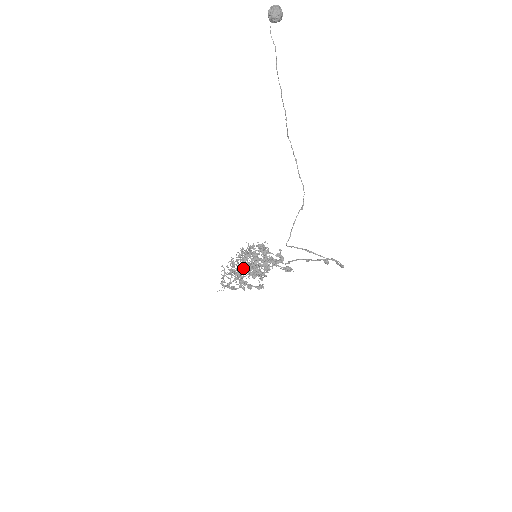
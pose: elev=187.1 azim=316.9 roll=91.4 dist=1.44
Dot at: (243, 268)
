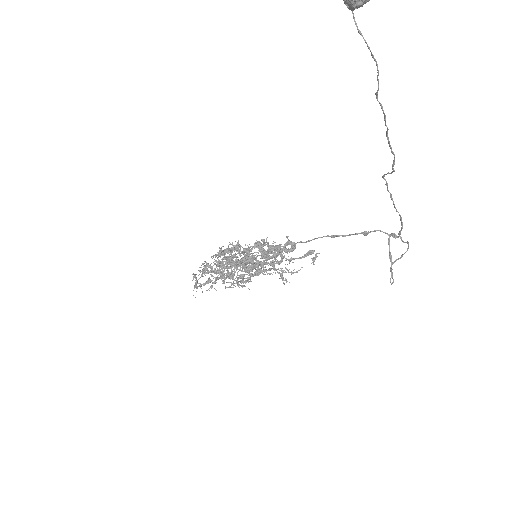
Dot at: (236, 270)
